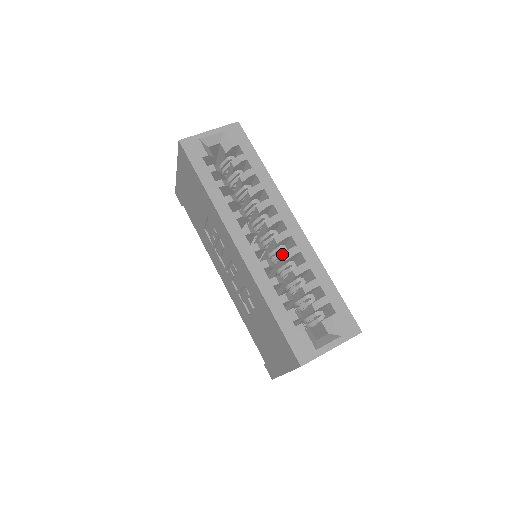
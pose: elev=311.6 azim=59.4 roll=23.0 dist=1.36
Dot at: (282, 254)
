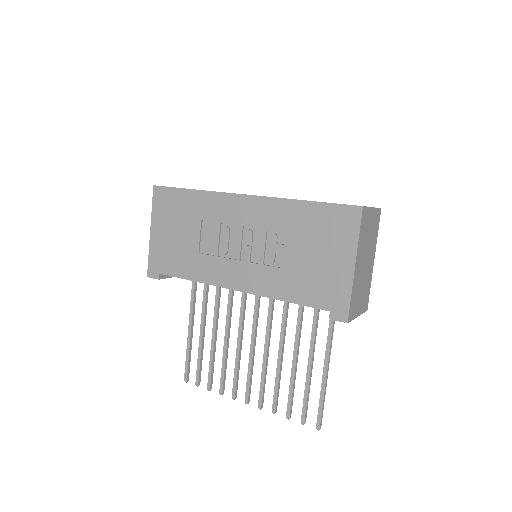
Dot at: occluded
